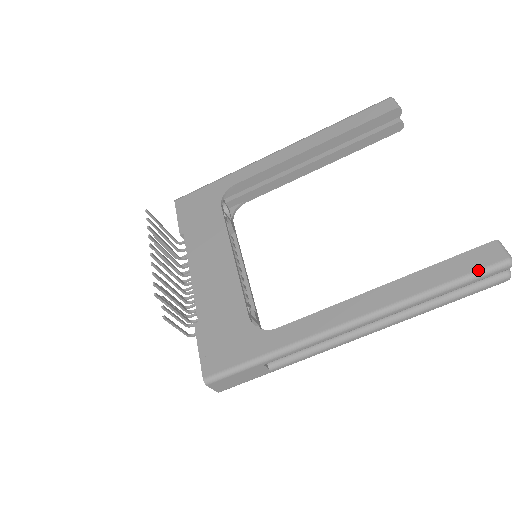
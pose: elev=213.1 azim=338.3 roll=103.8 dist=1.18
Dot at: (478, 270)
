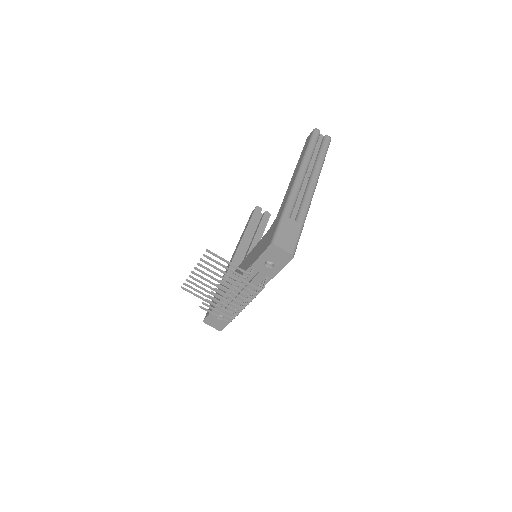
Dot at: (310, 137)
